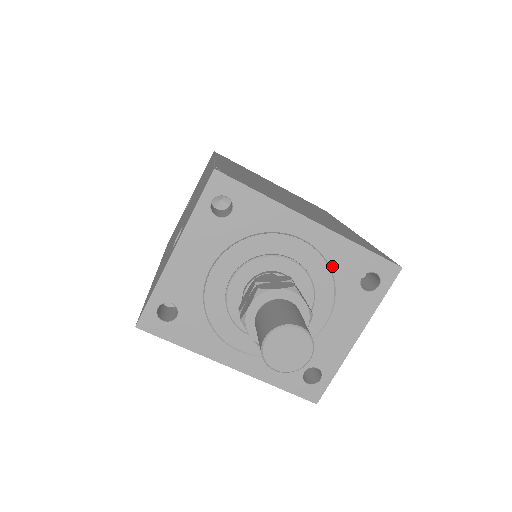
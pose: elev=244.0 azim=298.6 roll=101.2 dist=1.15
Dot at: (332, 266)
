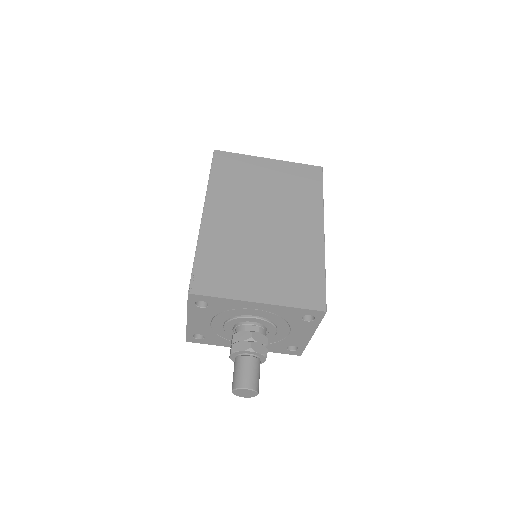
Dot at: (280, 316)
